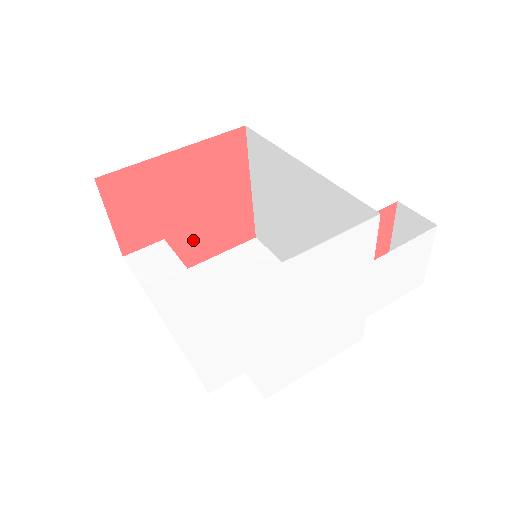
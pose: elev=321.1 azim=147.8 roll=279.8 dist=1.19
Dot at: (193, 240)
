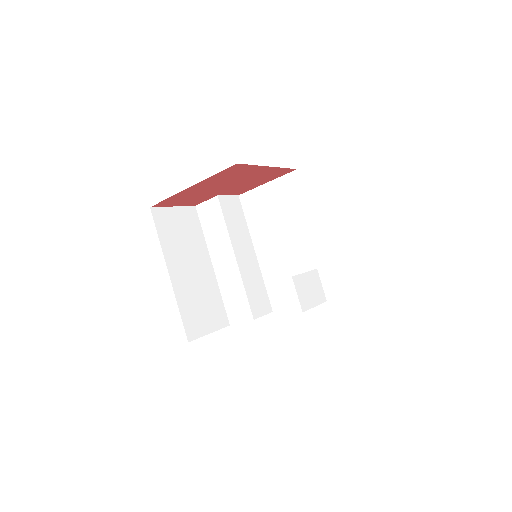
Dot at: (240, 188)
